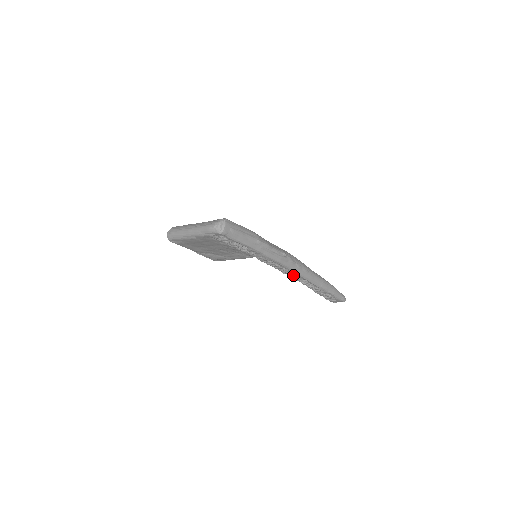
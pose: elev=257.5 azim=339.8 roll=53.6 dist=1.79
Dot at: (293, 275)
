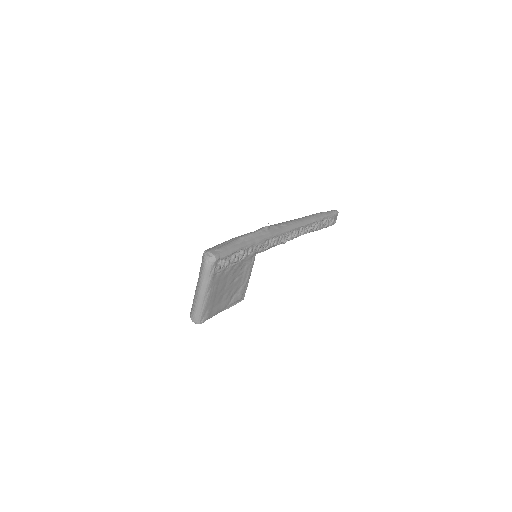
Dot at: (290, 235)
